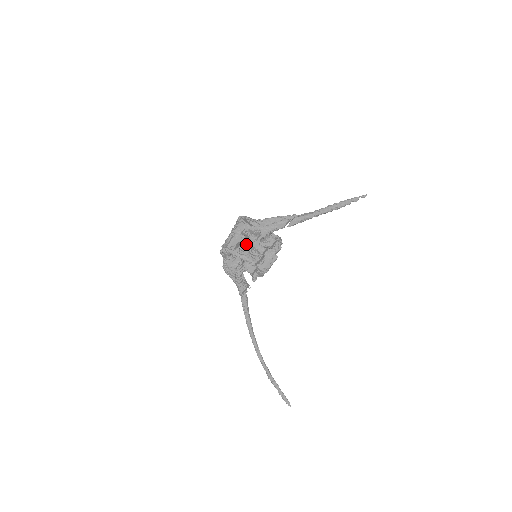
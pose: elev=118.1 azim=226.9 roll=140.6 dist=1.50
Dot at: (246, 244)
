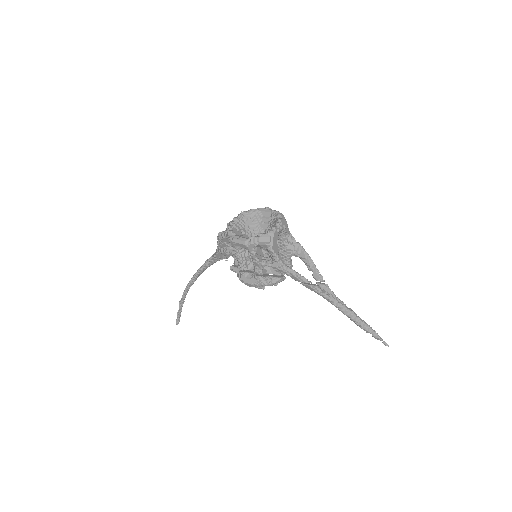
Dot at: (251, 255)
